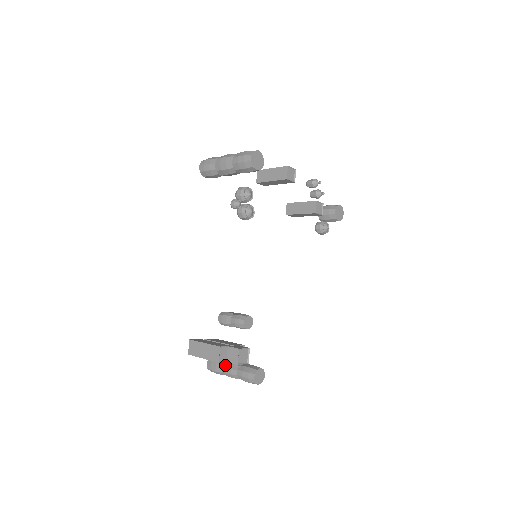
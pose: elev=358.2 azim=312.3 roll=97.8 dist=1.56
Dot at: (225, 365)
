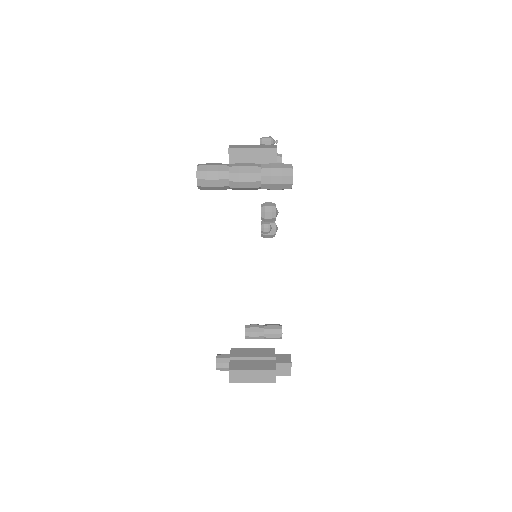
Dot at: occluded
